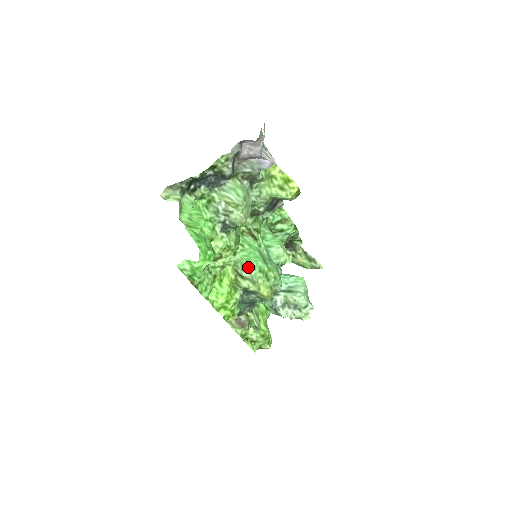
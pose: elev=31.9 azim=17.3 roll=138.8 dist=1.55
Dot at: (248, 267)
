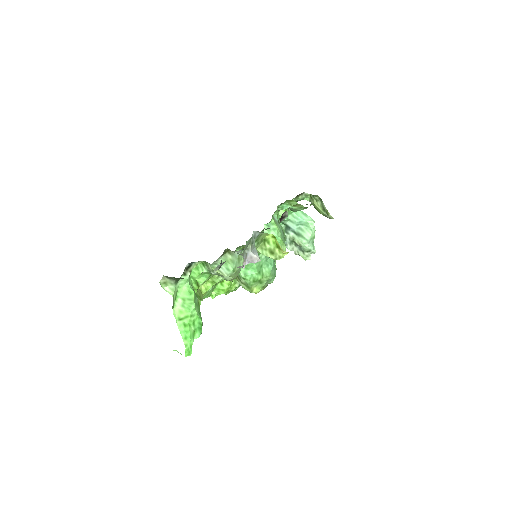
Dot at: (244, 278)
